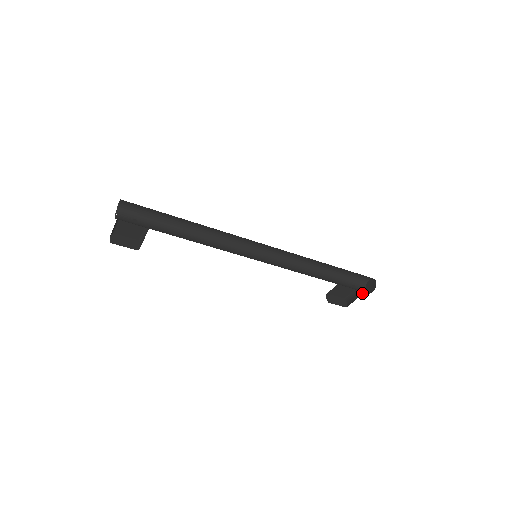
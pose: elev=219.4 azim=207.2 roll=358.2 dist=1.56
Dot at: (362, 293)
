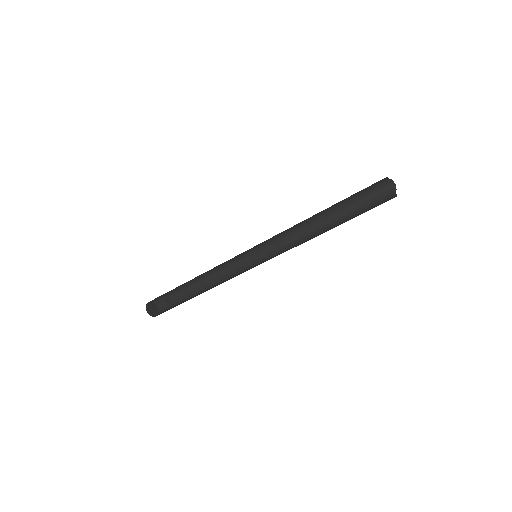
Dot at: (391, 191)
